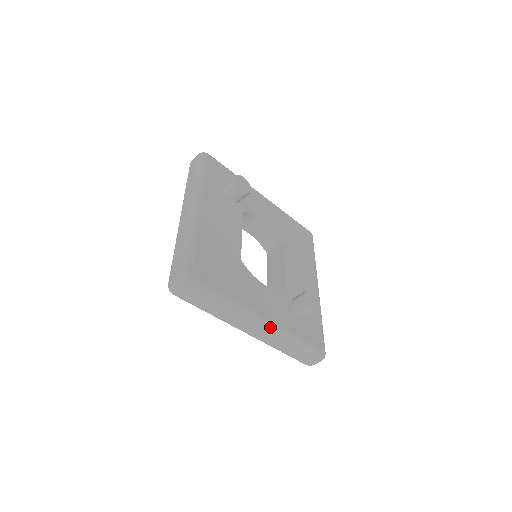
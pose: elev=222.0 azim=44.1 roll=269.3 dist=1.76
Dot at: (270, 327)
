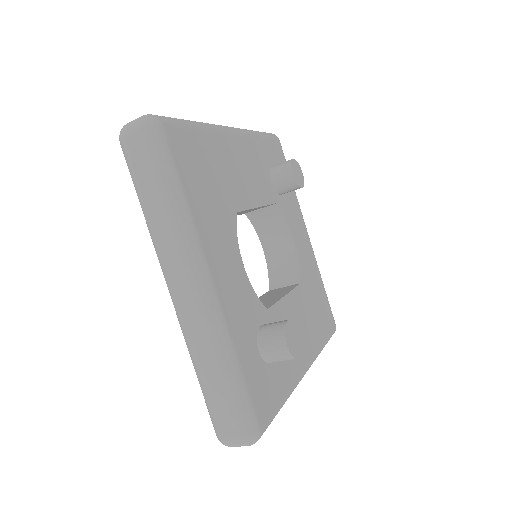
Dot at: (209, 300)
